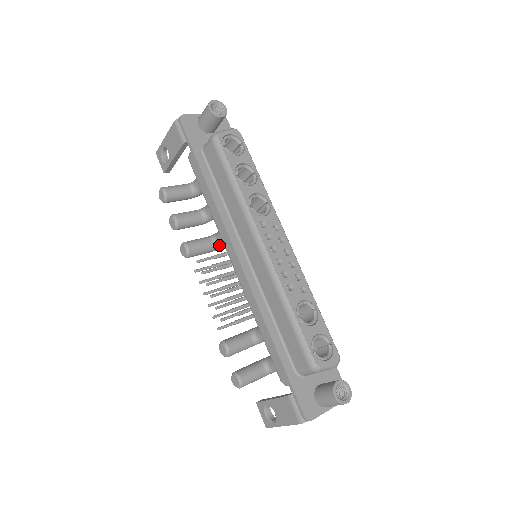
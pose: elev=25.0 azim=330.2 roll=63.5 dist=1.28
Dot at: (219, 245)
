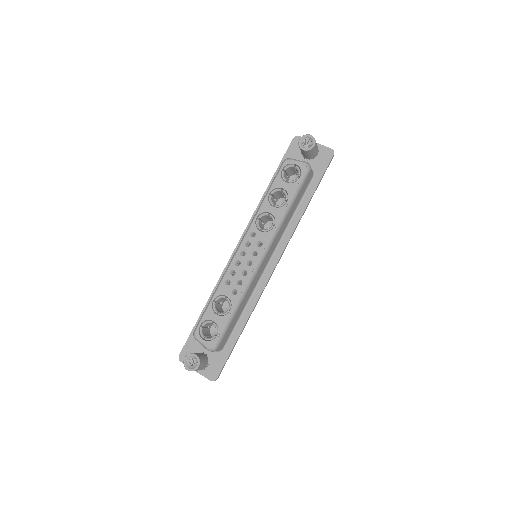
Dot at: occluded
